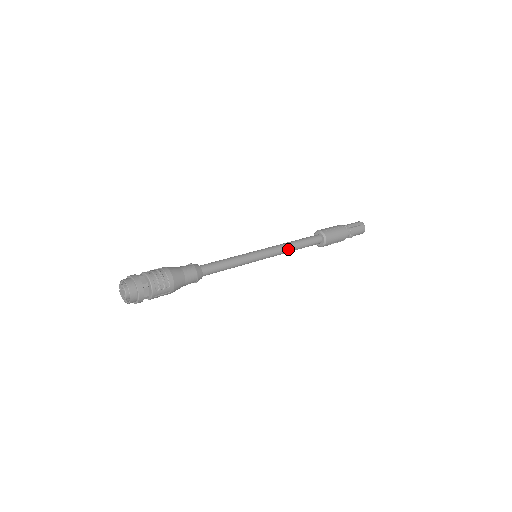
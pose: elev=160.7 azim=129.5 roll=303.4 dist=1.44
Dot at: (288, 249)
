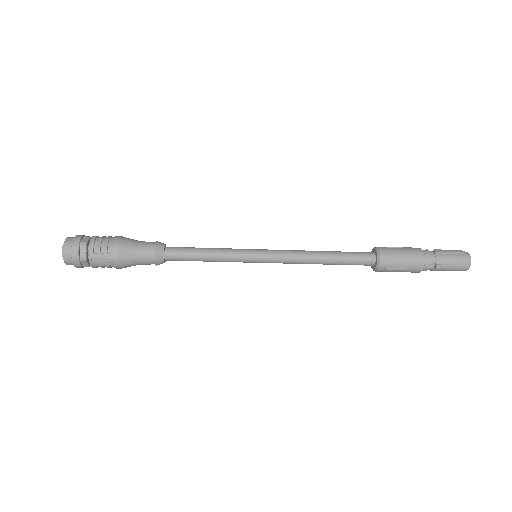
Dot at: (309, 257)
